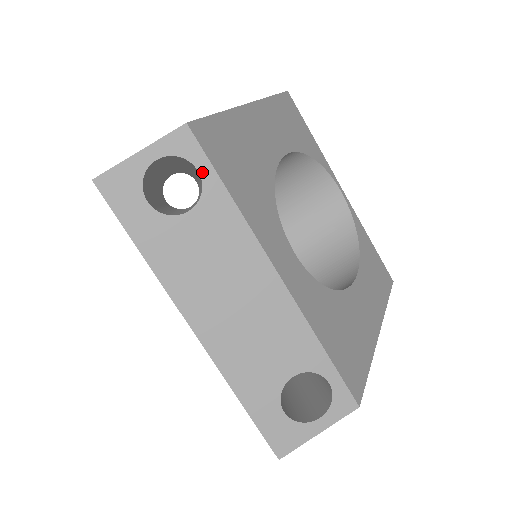
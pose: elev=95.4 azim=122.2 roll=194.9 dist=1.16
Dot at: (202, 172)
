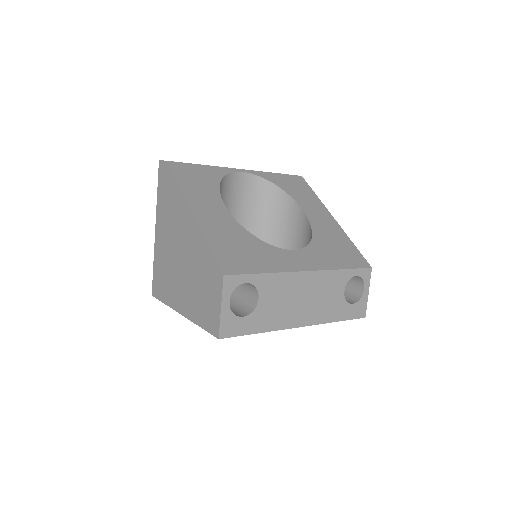
Dot at: (248, 281)
